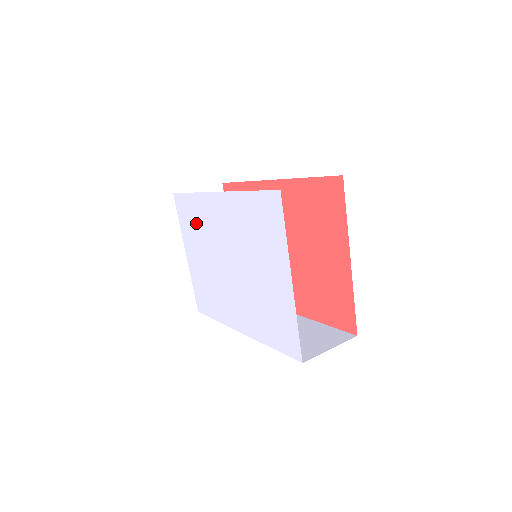
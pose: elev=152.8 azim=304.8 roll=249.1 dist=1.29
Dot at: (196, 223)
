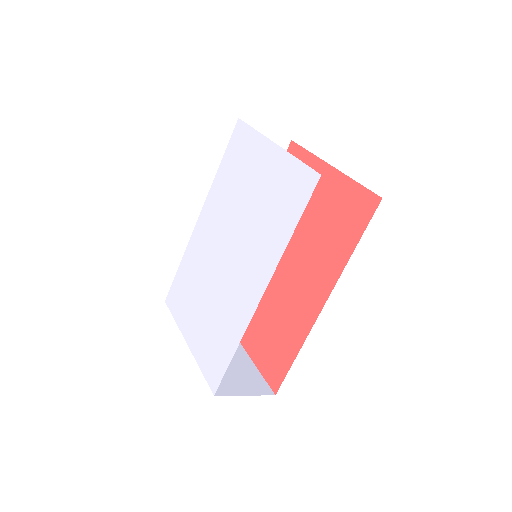
Dot at: (189, 280)
